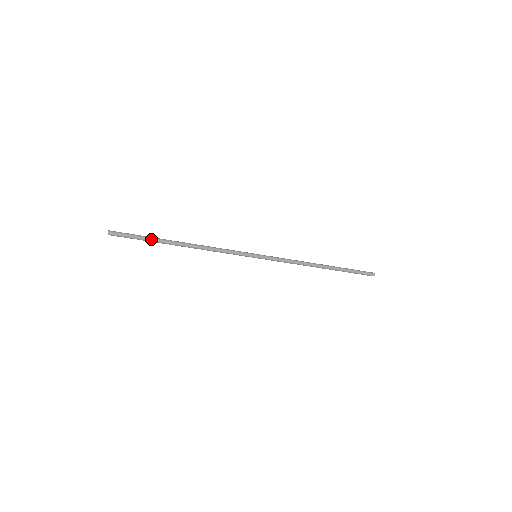
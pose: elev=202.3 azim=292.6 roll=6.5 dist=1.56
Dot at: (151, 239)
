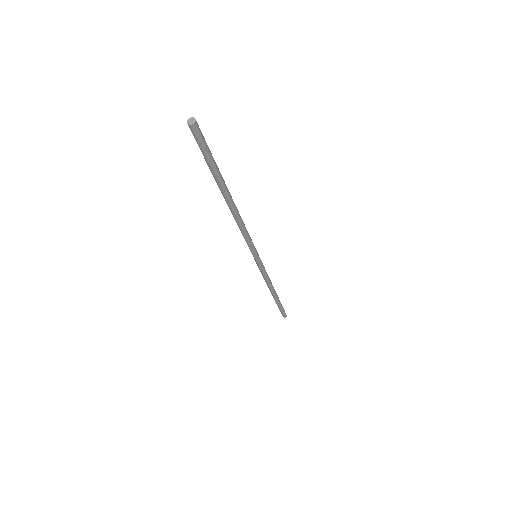
Dot at: (218, 168)
